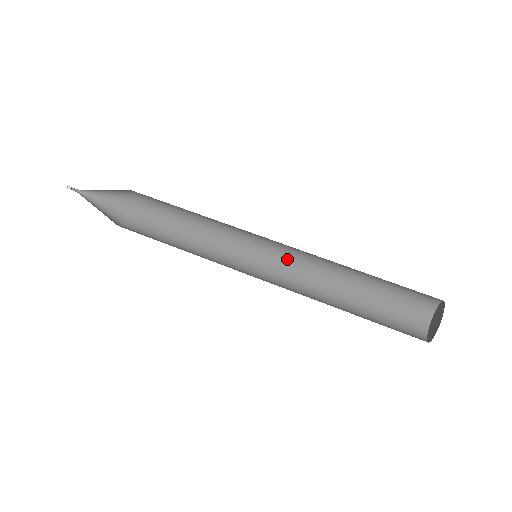
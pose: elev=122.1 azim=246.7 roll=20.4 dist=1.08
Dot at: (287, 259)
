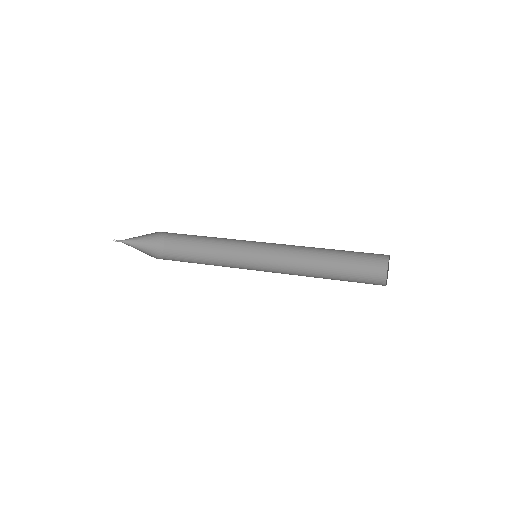
Dot at: (277, 263)
